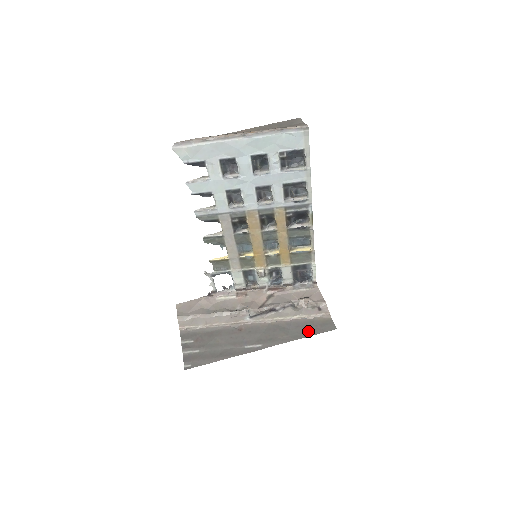
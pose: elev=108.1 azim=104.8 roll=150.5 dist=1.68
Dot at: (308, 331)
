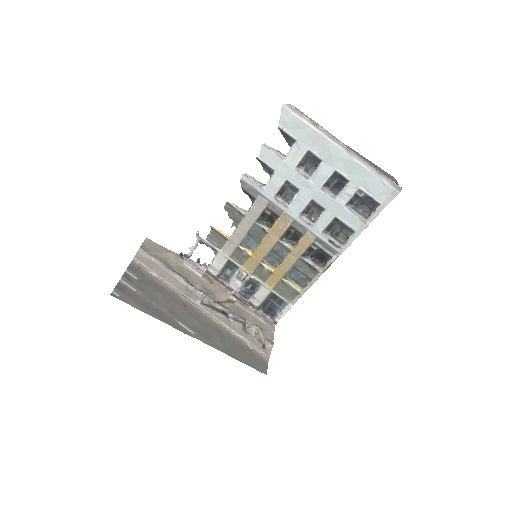
Dot at: (241, 356)
